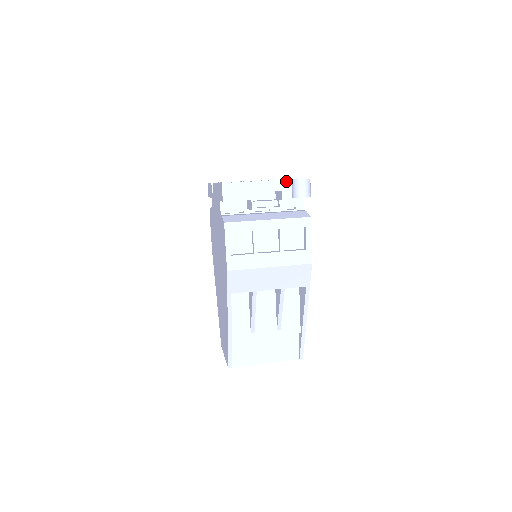
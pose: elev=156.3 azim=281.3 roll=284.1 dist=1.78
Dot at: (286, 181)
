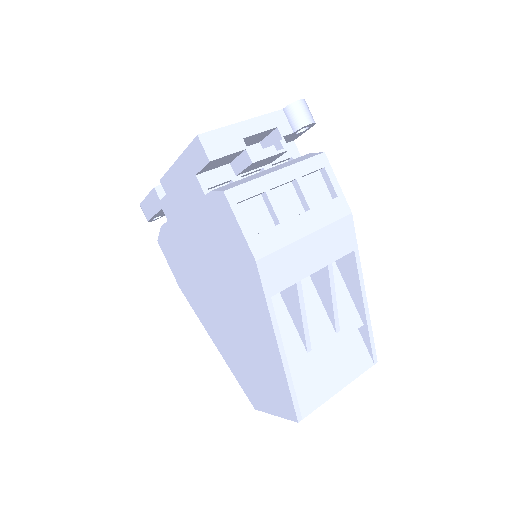
Dot at: (277, 113)
